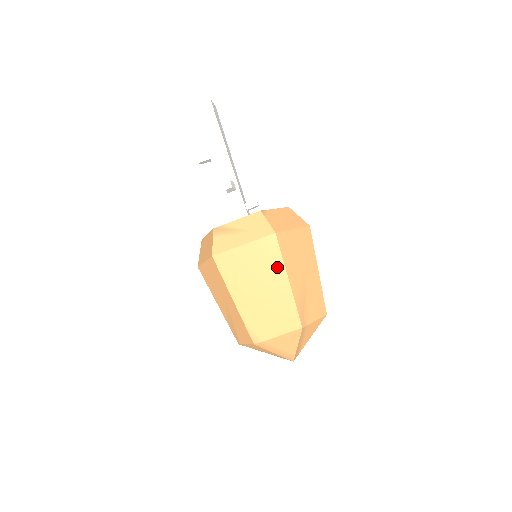
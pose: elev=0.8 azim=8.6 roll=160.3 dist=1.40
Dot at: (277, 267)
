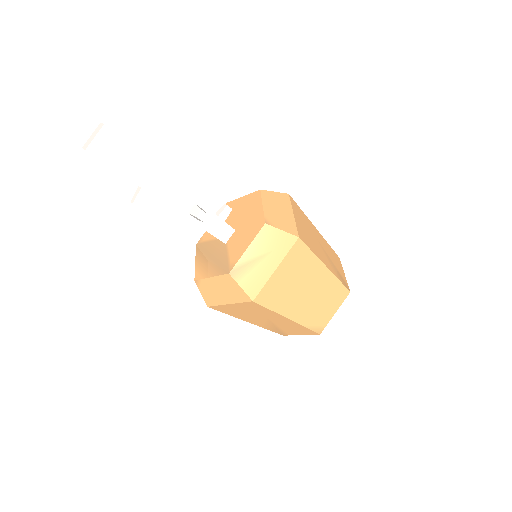
Dot at: (313, 264)
